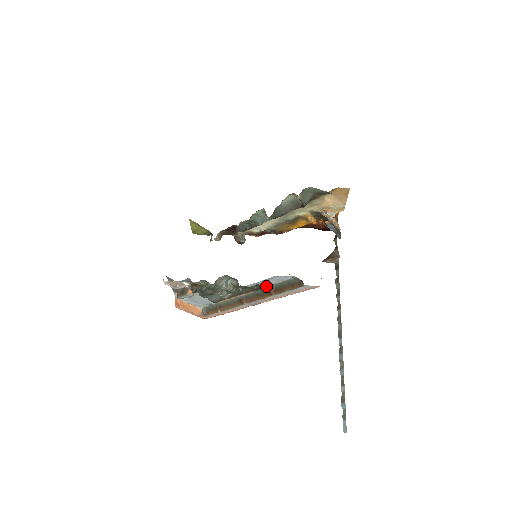
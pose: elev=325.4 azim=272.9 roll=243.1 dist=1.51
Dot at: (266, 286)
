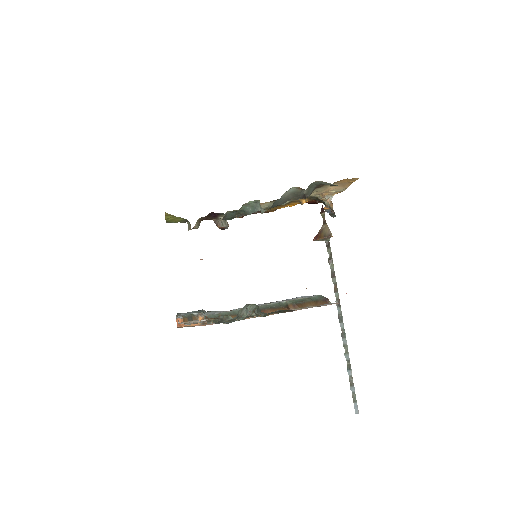
Dot at: (292, 310)
